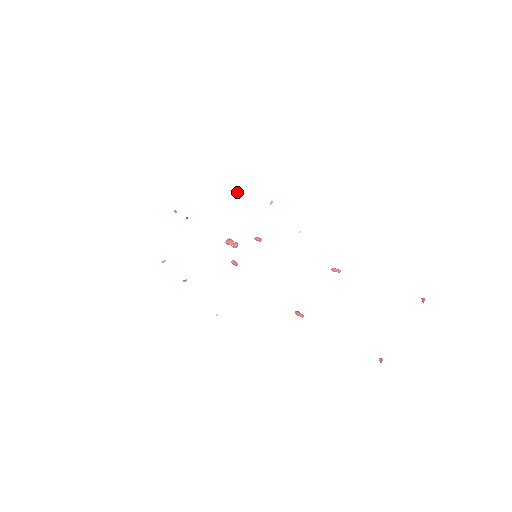
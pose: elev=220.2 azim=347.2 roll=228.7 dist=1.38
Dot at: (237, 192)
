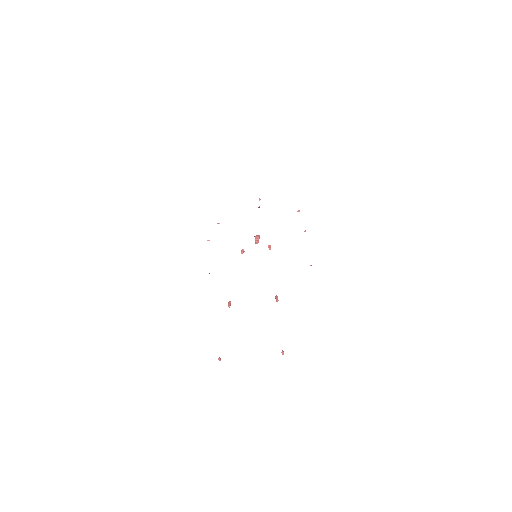
Dot at: (298, 210)
